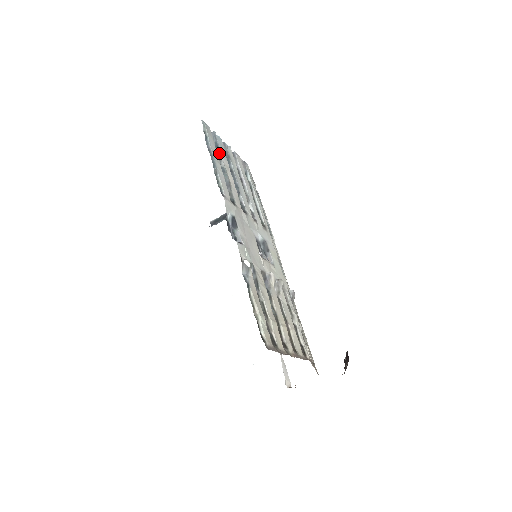
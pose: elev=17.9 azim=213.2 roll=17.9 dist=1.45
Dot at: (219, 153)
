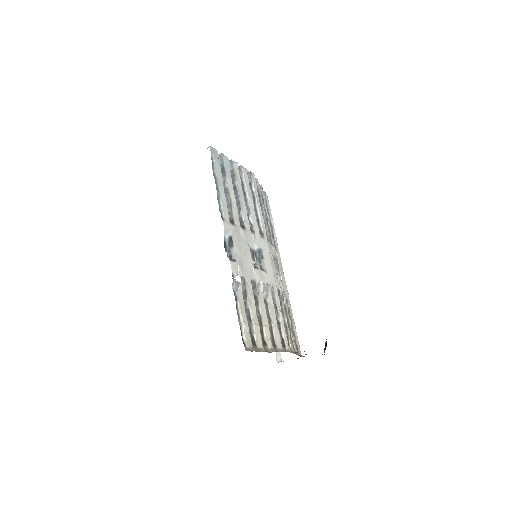
Dot at: (224, 175)
